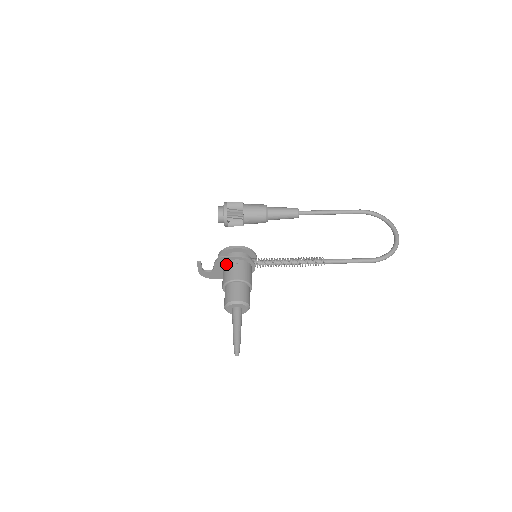
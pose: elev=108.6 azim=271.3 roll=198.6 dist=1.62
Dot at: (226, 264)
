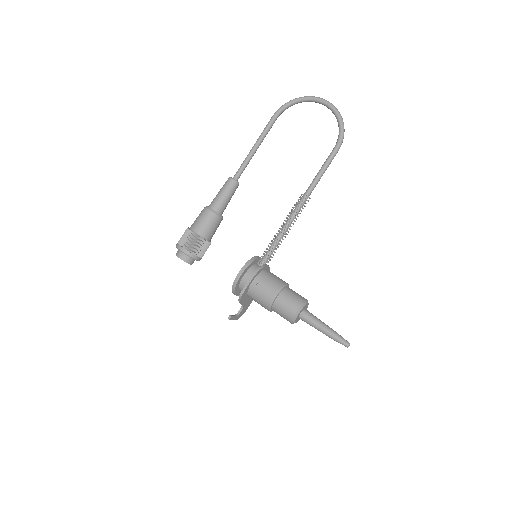
Dot at: (249, 294)
